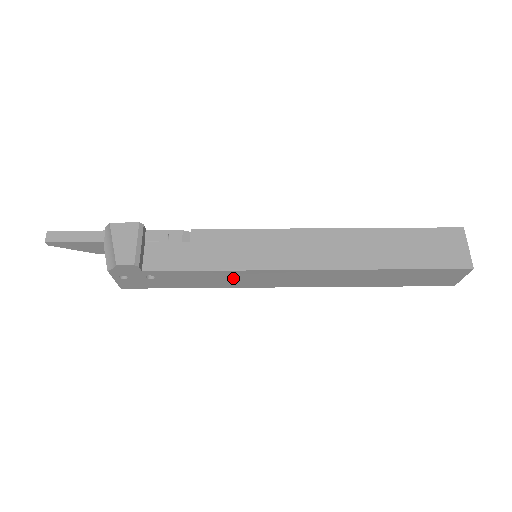
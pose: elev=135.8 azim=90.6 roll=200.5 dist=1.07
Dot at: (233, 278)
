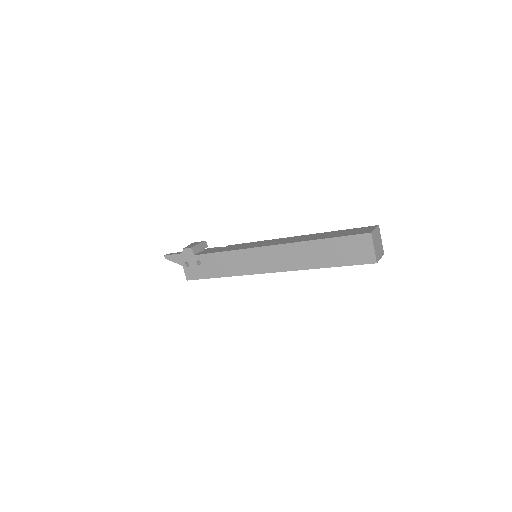
Dot at: (237, 261)
